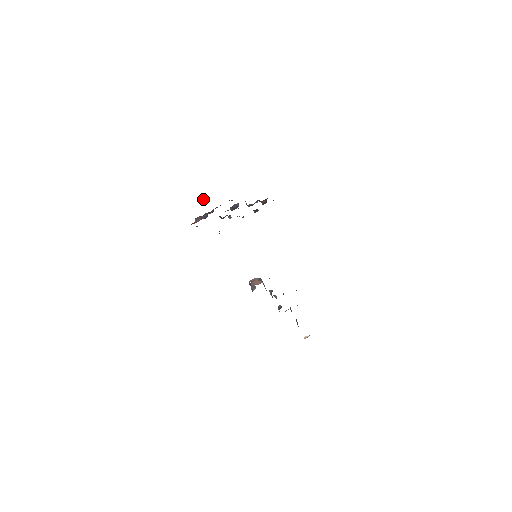
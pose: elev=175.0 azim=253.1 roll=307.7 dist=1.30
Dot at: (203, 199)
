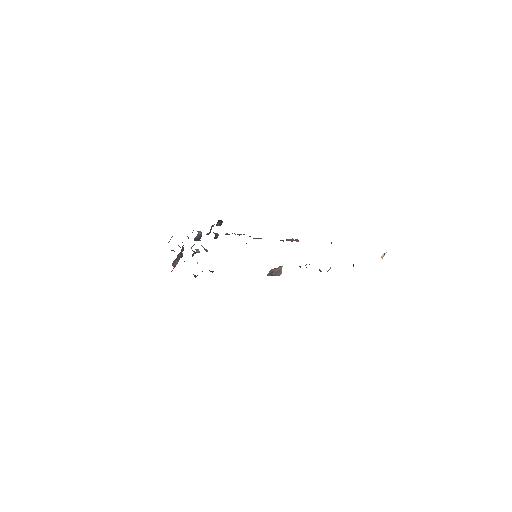
Dot at: (171, 237)
